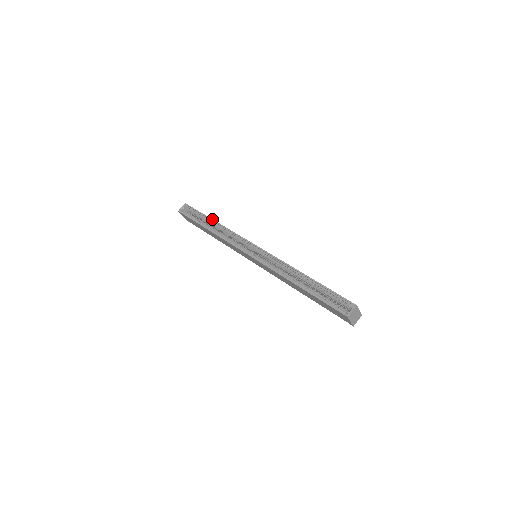
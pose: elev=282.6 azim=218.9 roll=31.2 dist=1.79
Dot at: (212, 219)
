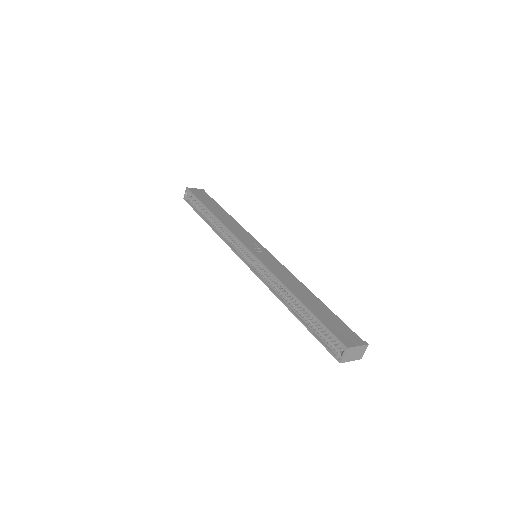
Dot at: (209, 210)
